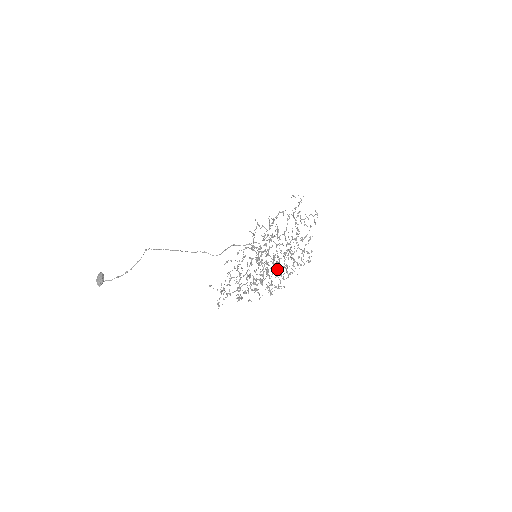
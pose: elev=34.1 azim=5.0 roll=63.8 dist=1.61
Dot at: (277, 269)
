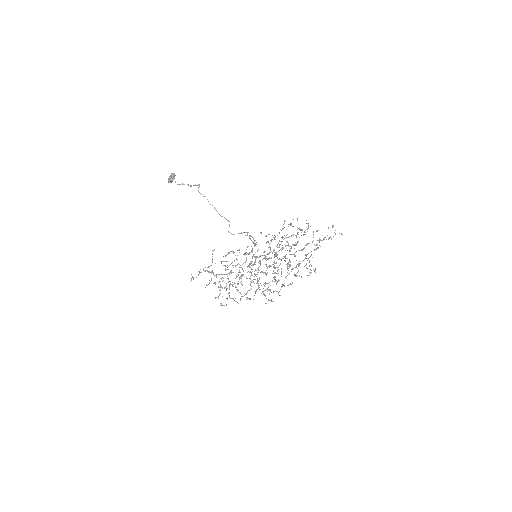
Dot at: (258, 280)
